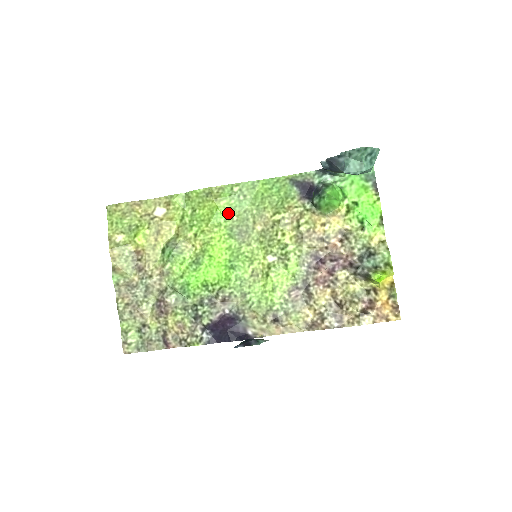
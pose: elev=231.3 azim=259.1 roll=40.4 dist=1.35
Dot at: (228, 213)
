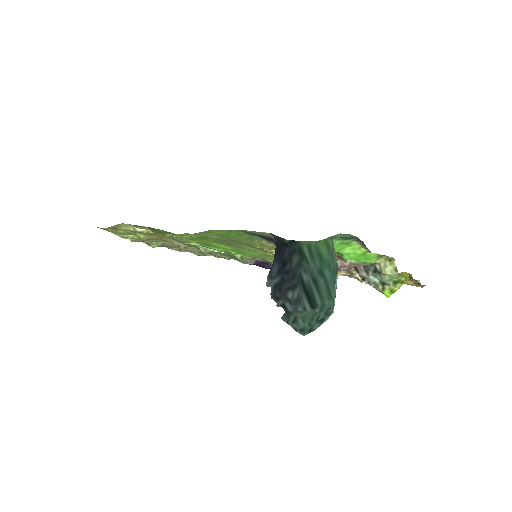
Dot at: (203, 239)
